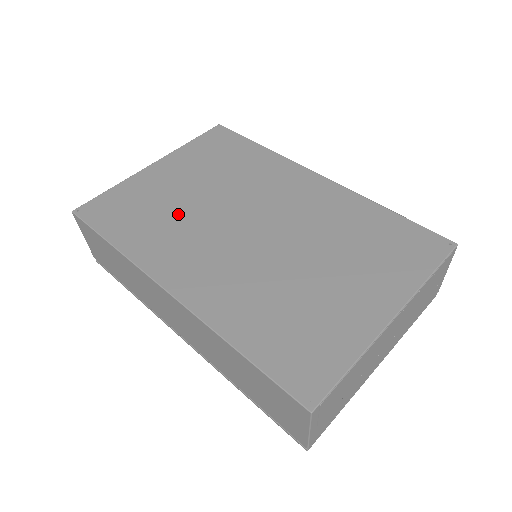
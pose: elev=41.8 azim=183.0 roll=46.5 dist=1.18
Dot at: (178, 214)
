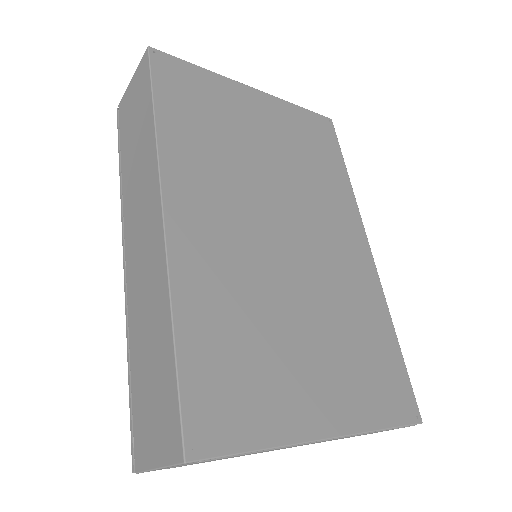
Dot at: (235, 153)
